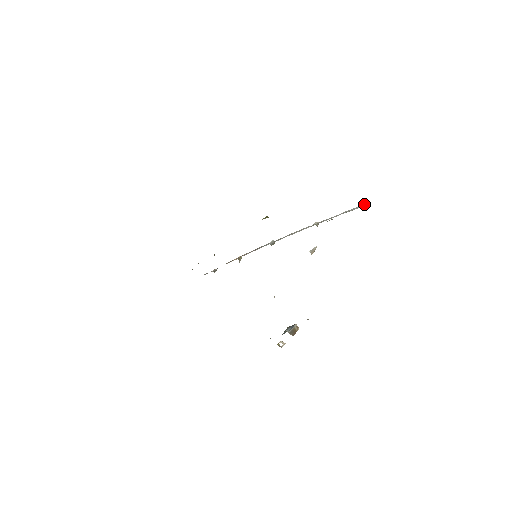
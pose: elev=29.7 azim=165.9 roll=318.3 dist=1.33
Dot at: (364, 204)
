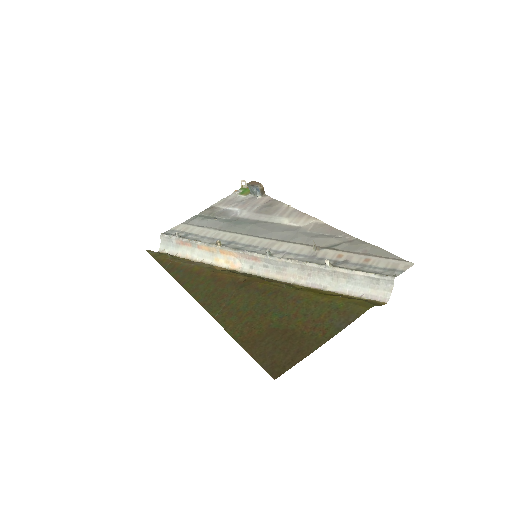
Dot at: (393, 281)
